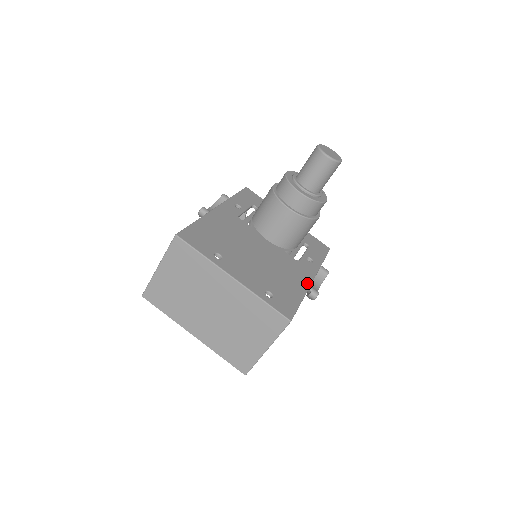
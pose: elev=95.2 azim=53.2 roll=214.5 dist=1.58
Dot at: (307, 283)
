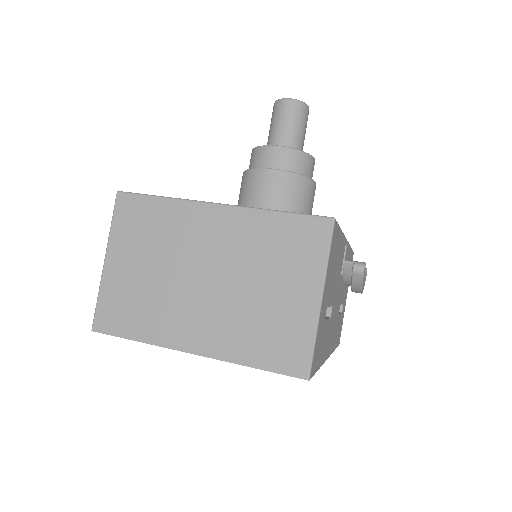
Dot at: occluded
